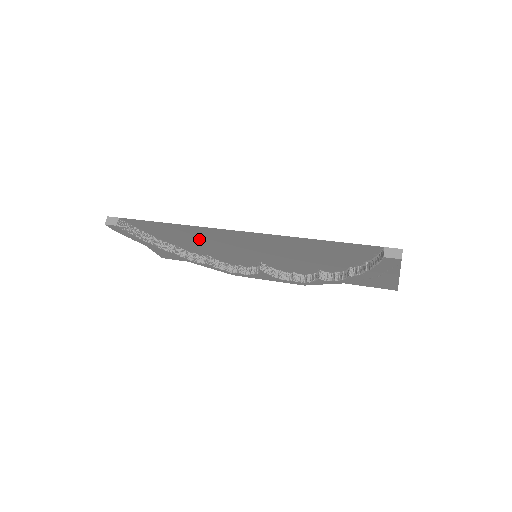
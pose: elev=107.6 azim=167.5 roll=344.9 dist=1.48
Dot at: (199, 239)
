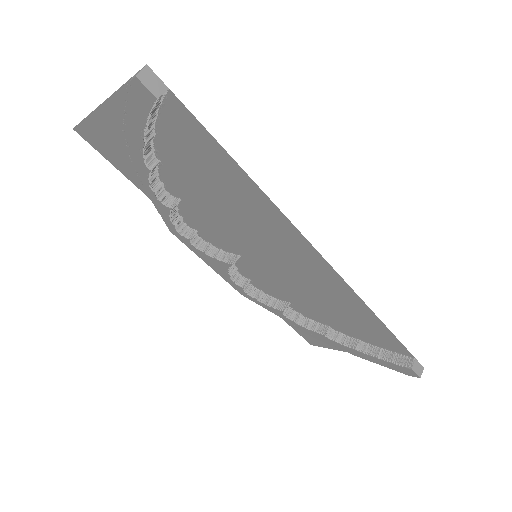
Dot at: (228, 199)
